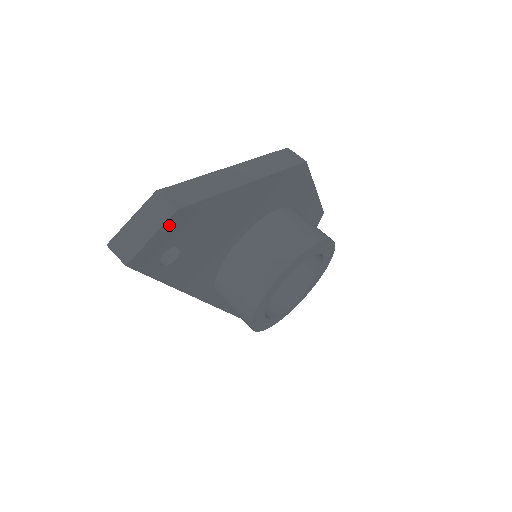
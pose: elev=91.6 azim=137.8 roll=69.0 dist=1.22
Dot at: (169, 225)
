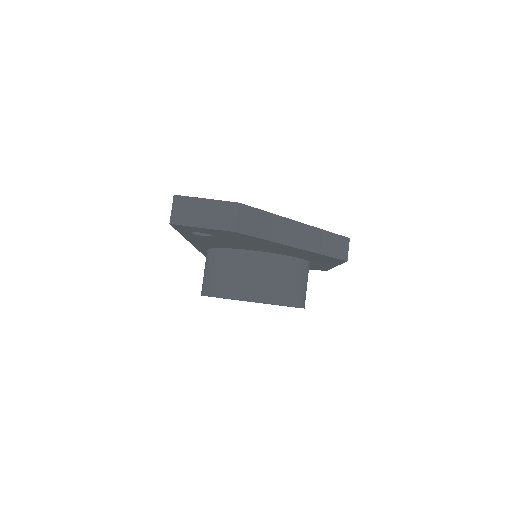
Dot at: (221, 231)
